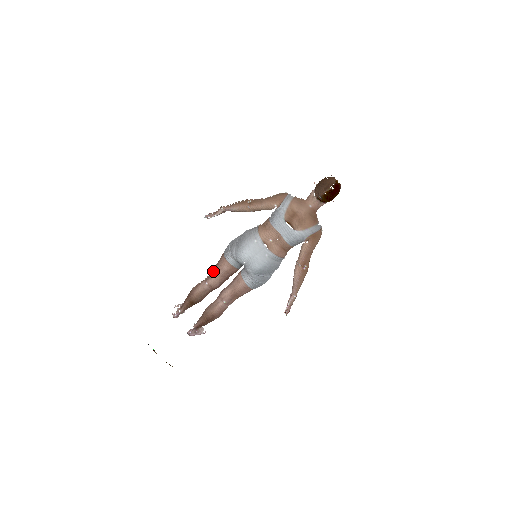
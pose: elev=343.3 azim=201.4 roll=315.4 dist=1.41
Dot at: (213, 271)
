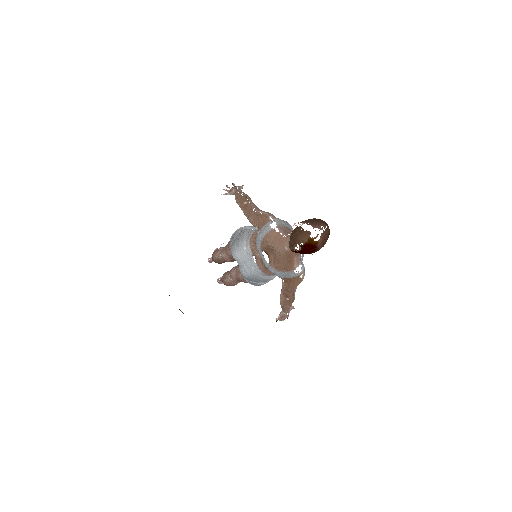
Dot at: (225, 247)
